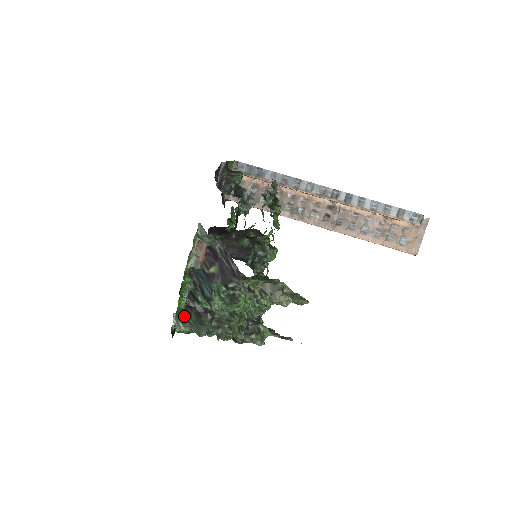
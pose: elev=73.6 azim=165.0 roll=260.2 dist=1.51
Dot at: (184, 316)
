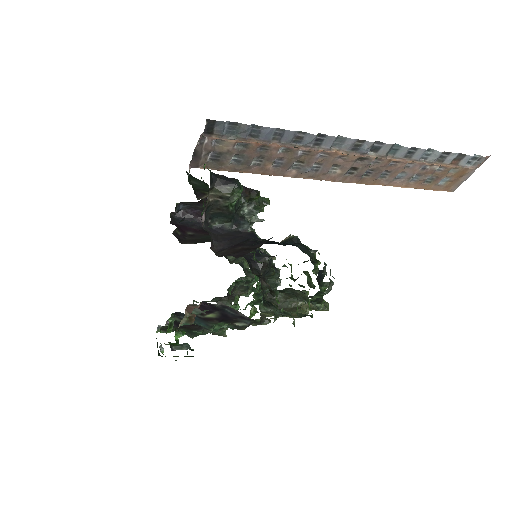
Dot at: occluded
